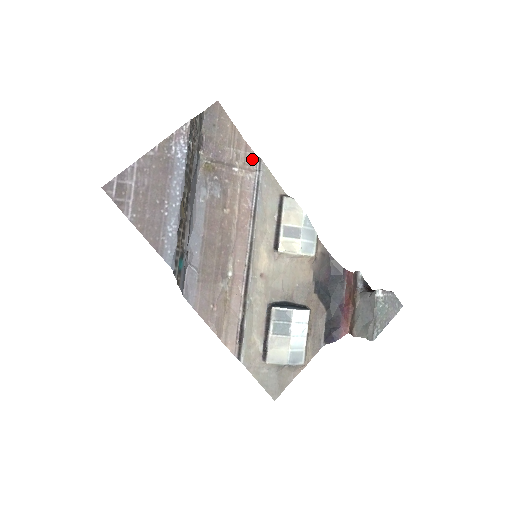
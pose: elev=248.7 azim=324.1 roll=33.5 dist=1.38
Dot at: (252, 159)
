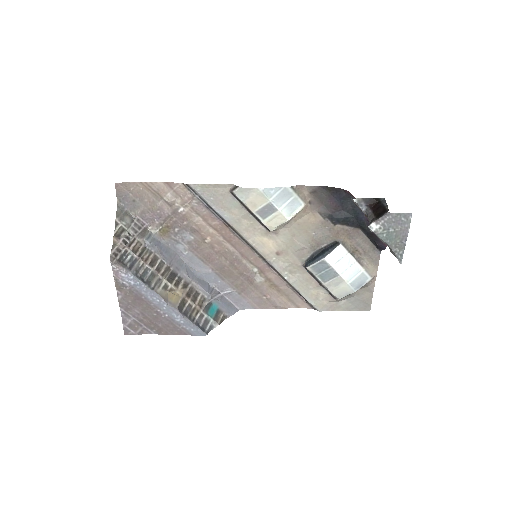
Dot at: (182, 189)
